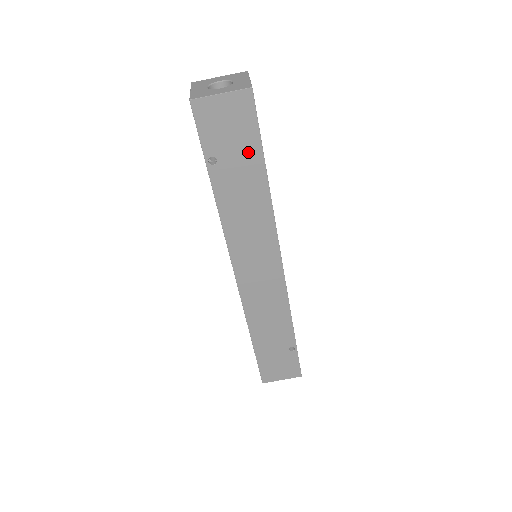
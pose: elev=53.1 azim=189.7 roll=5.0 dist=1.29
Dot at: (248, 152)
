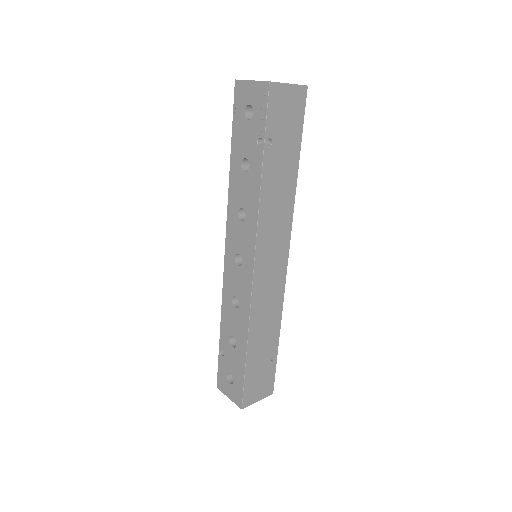
Dot at: (293, 141)
